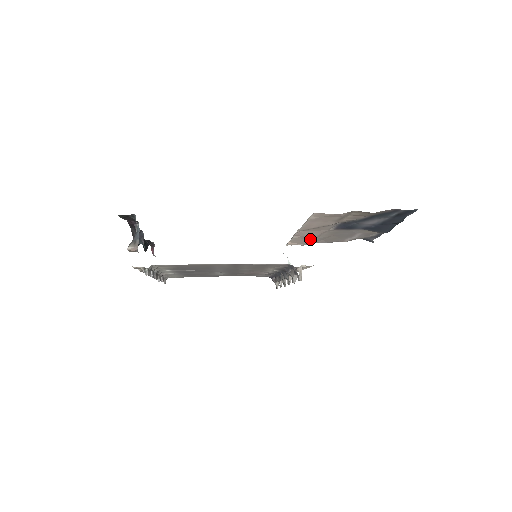
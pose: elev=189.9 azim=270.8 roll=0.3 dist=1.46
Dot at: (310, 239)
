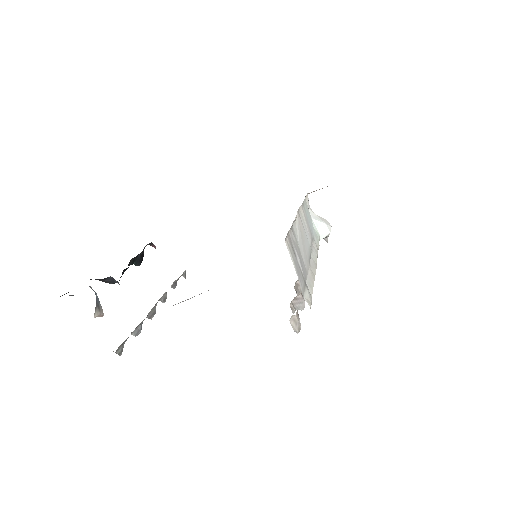
Dot at: occluded
